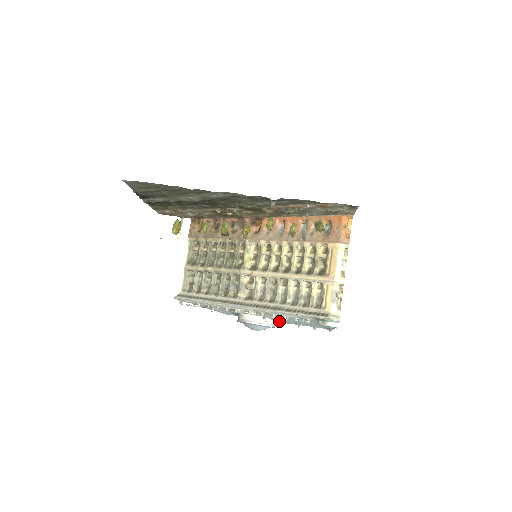
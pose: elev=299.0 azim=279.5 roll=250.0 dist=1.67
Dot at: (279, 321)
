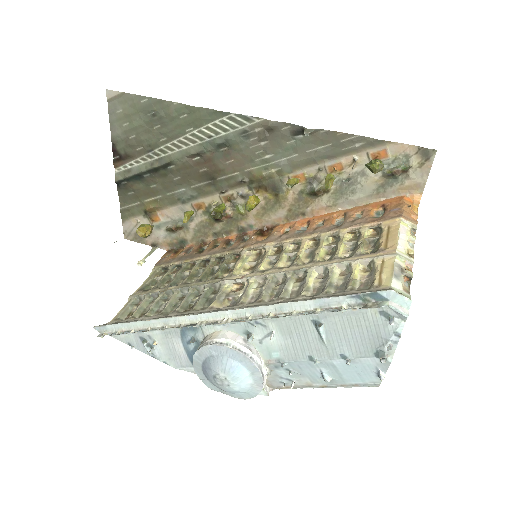
Dot at: (275, 358)
